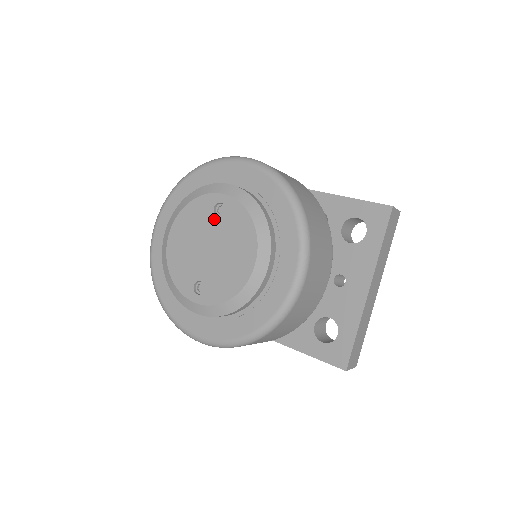
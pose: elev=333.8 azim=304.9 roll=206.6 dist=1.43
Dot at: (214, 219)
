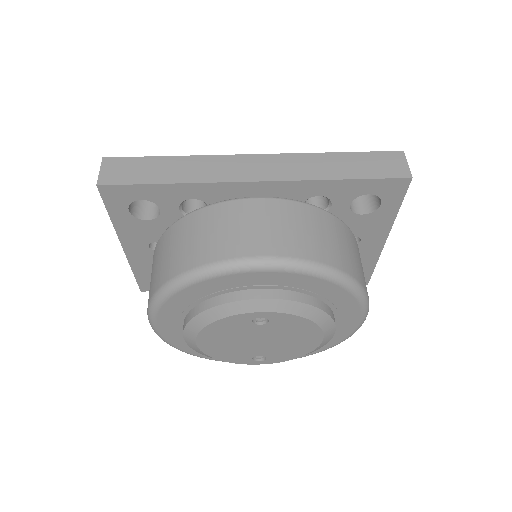
Dot at: (257, 327)
